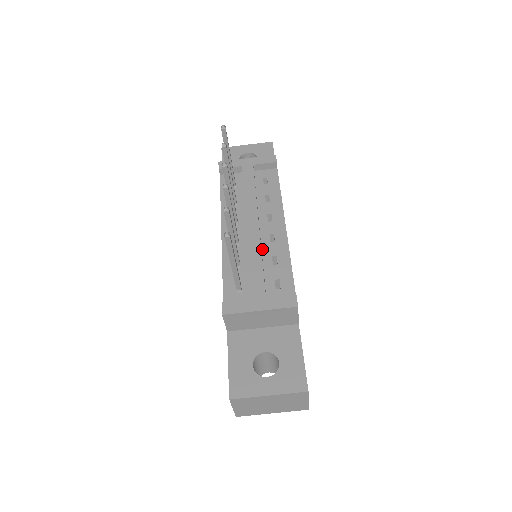
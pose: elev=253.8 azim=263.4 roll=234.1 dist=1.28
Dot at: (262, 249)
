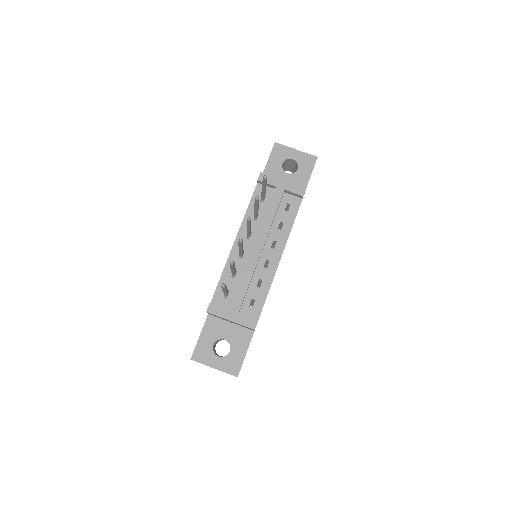
Dot at: (256, 270)
